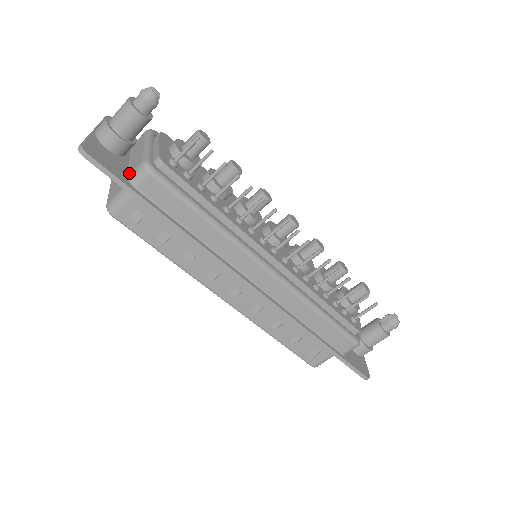
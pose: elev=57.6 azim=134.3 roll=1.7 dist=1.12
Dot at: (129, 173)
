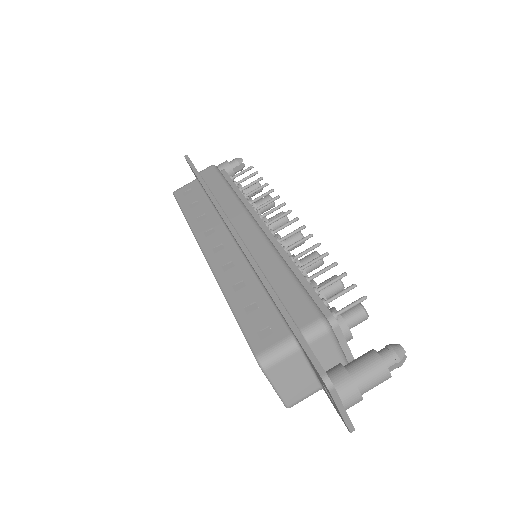
Dot at: occluded
